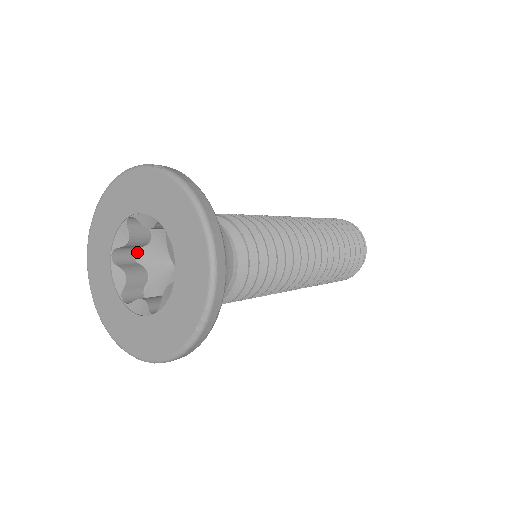
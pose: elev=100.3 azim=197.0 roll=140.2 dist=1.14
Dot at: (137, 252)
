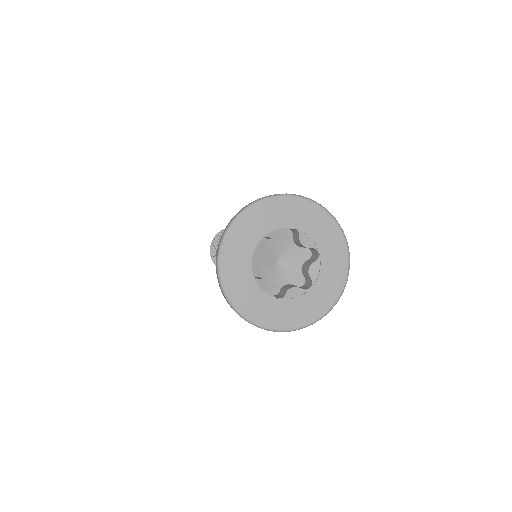
Dot at: occluded
